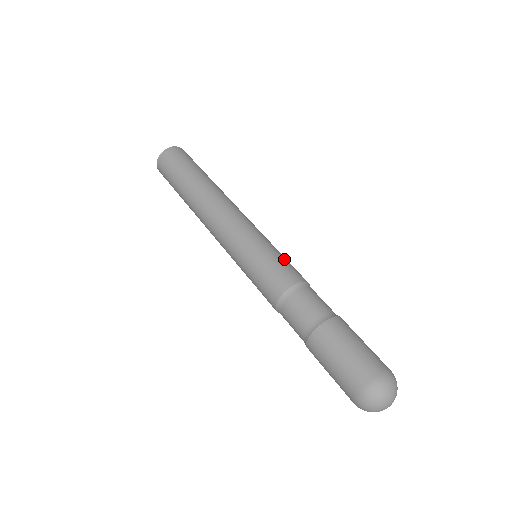
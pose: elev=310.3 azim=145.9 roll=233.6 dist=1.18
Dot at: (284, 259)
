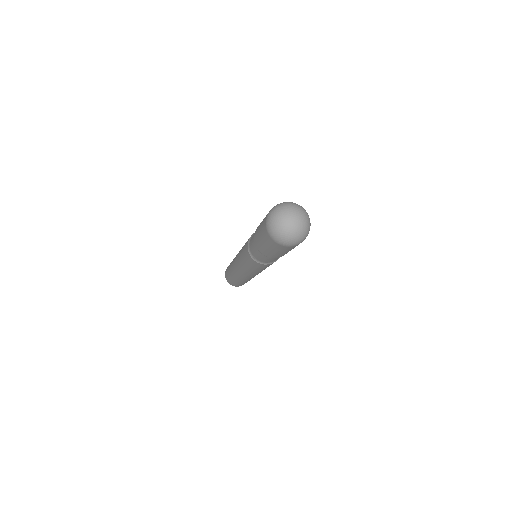
Dot at: occluded
